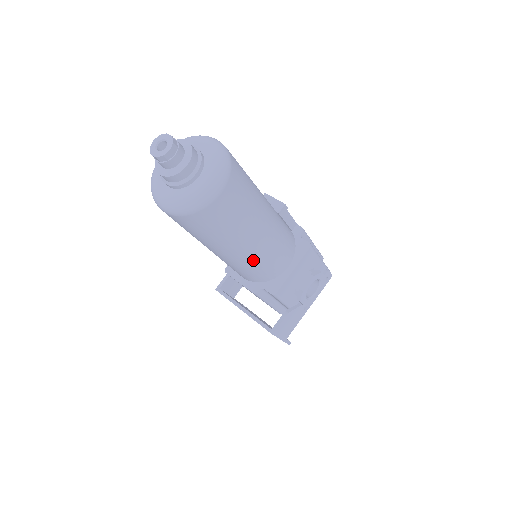
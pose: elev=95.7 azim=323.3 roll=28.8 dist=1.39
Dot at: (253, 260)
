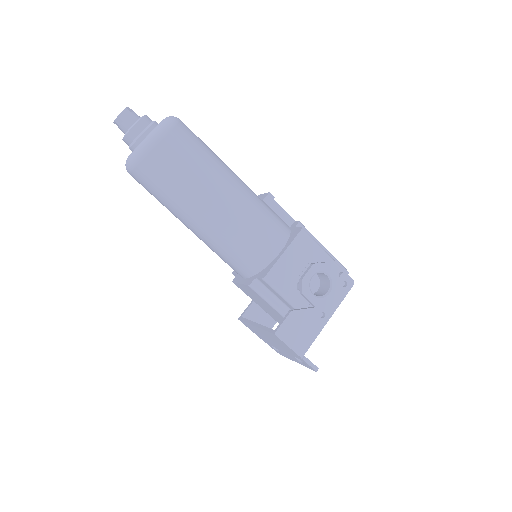
Dot at: (228, 231)
